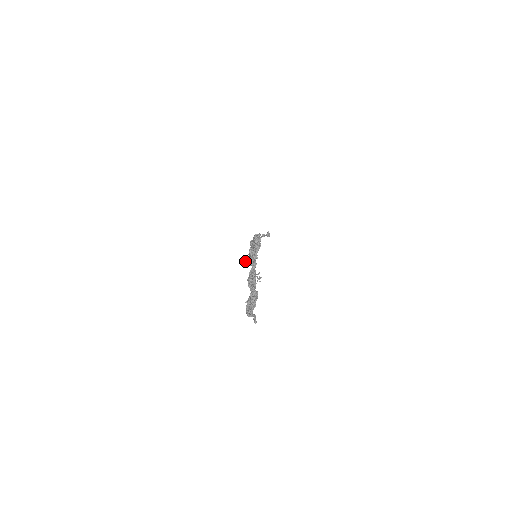
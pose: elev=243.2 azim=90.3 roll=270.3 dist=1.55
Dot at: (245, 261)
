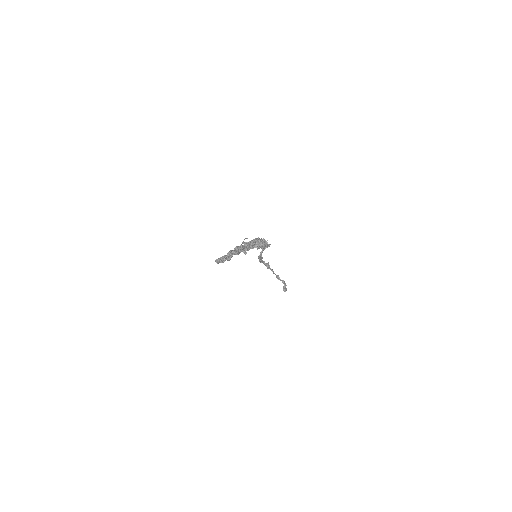
Dot at: (242, 243)
